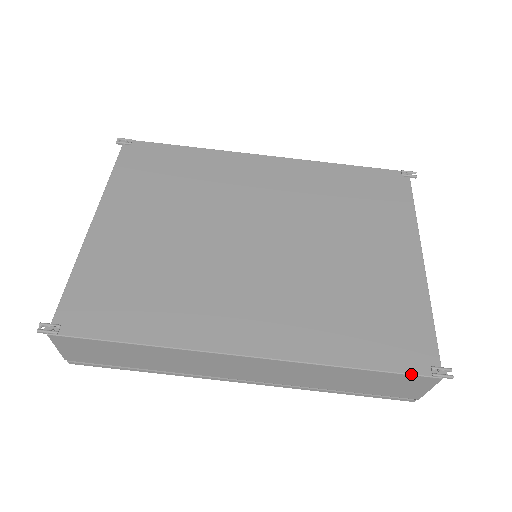
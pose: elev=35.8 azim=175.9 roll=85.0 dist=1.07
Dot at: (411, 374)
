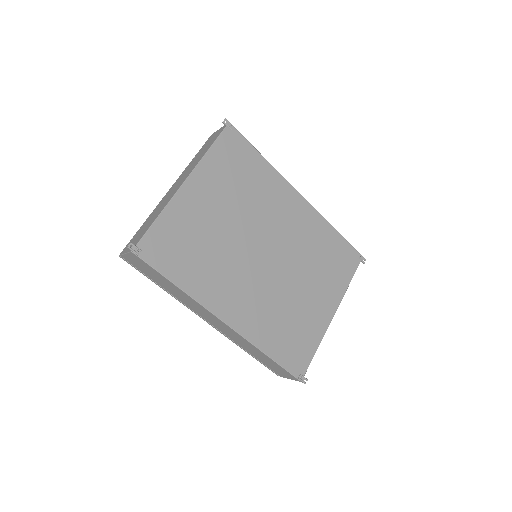
Dot at: (290, 373)
